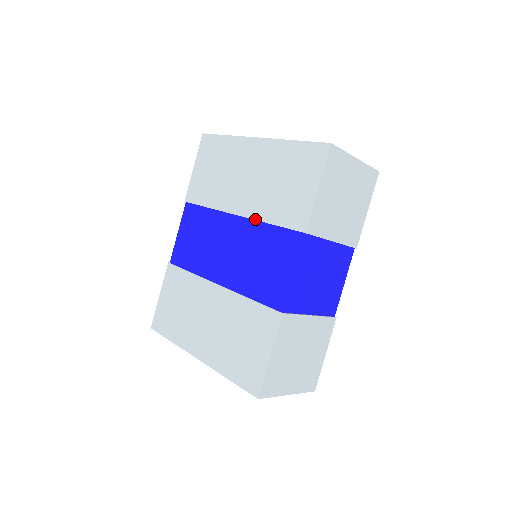
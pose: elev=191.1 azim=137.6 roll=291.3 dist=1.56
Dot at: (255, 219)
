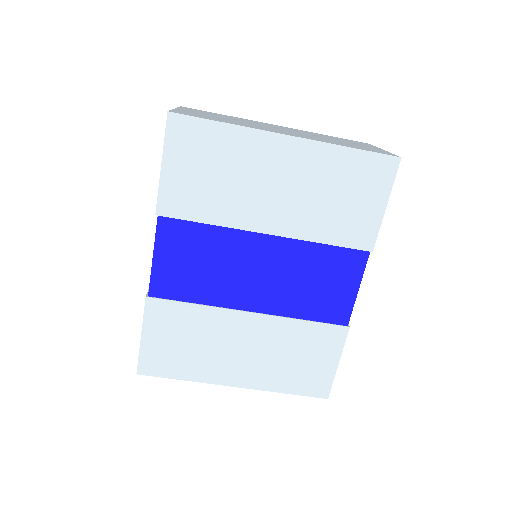
Dot at: (300, 239)
